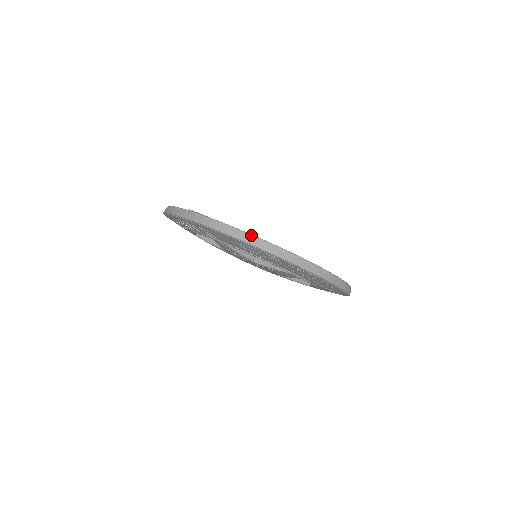
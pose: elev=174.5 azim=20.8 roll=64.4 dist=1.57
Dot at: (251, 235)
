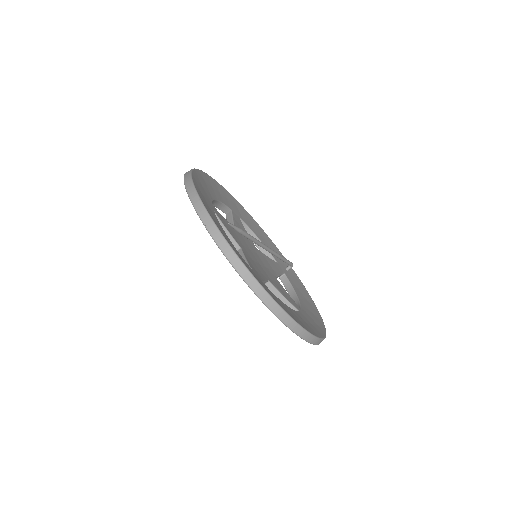
Dot at: (298, 325)
